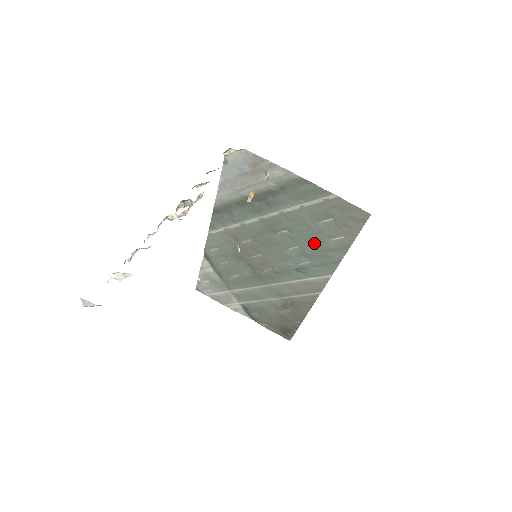
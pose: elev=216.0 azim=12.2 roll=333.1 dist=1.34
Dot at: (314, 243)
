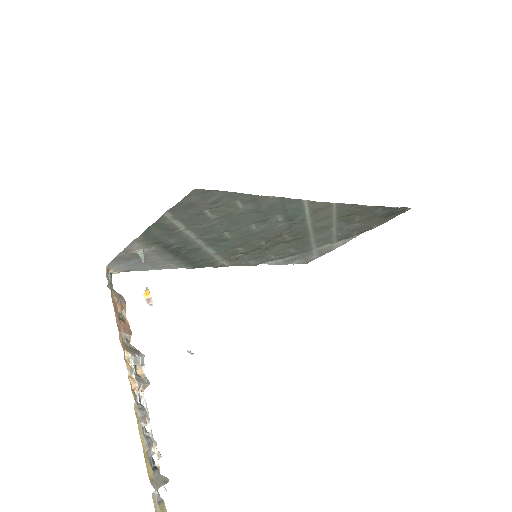
Dot at: (246, 217)
